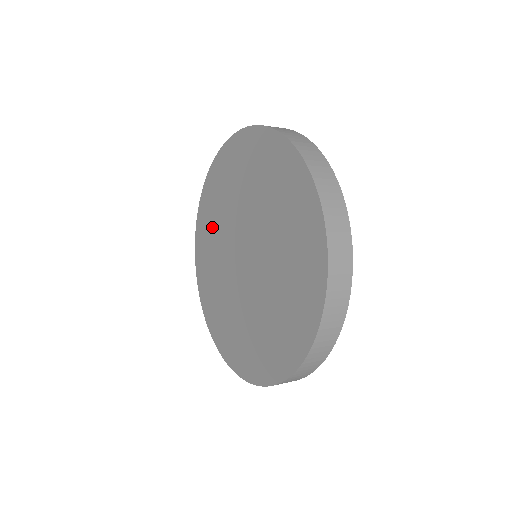
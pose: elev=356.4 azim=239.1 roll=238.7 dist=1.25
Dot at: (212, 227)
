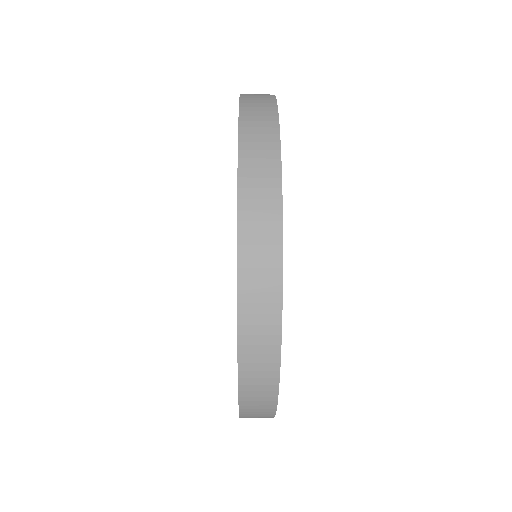
Dot at: occluded
